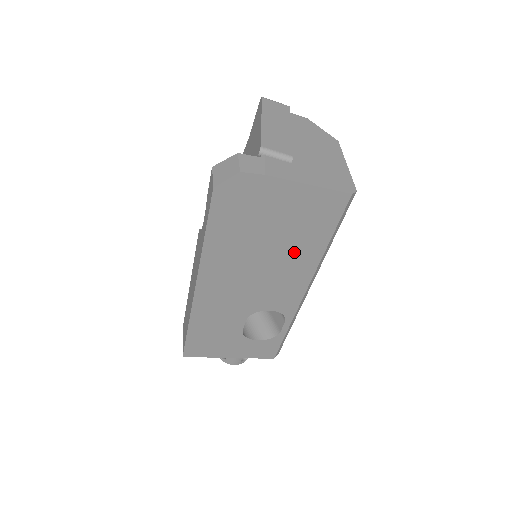
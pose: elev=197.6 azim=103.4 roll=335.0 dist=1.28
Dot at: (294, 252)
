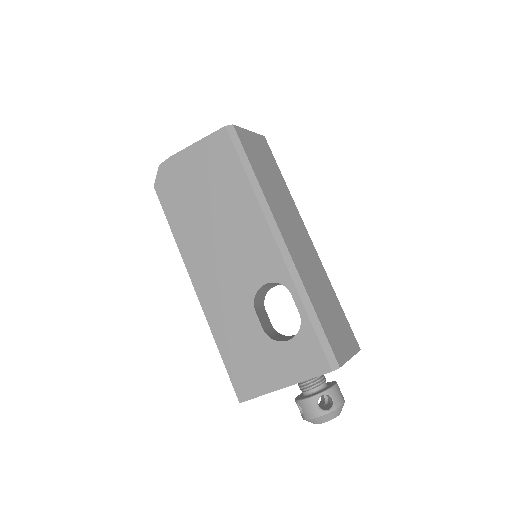
Dot at: (231, 202)
